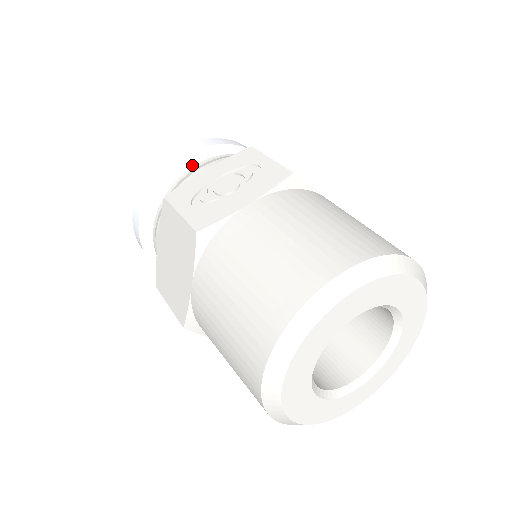
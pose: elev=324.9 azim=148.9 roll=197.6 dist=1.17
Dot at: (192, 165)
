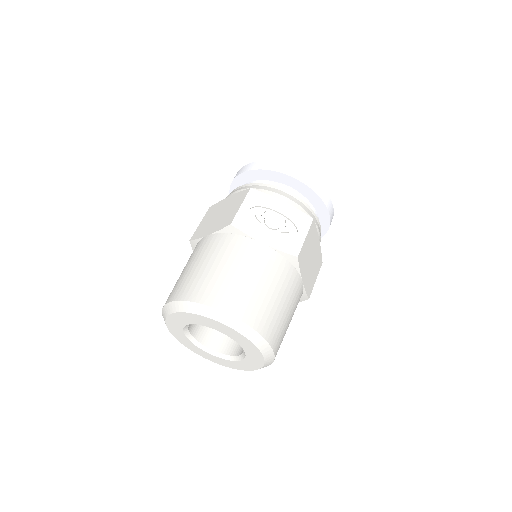
Dot at: (292, 184)
